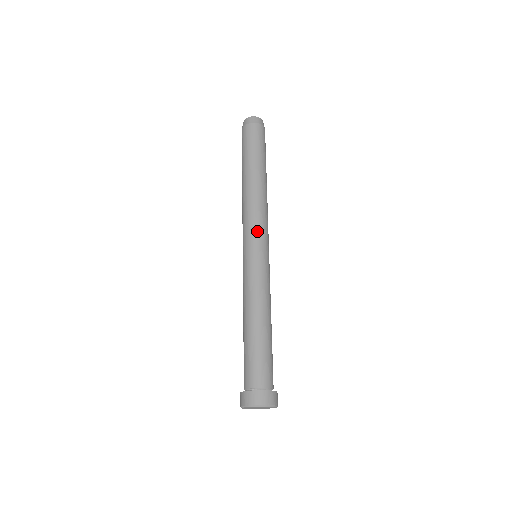
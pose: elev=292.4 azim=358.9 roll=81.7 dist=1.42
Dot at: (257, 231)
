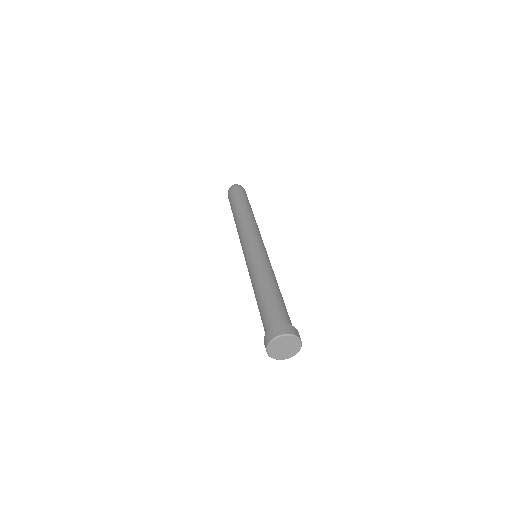
Dot at: (254, 236)
